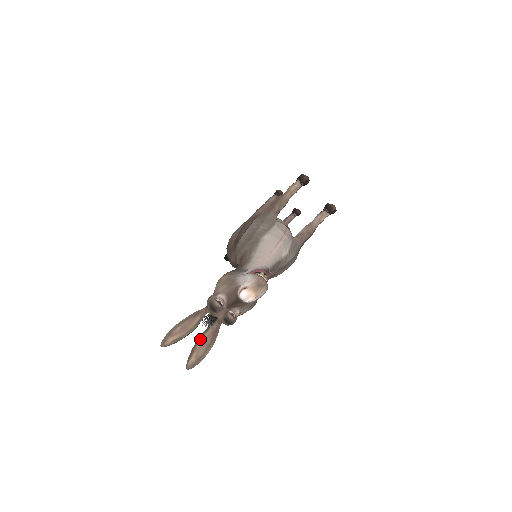
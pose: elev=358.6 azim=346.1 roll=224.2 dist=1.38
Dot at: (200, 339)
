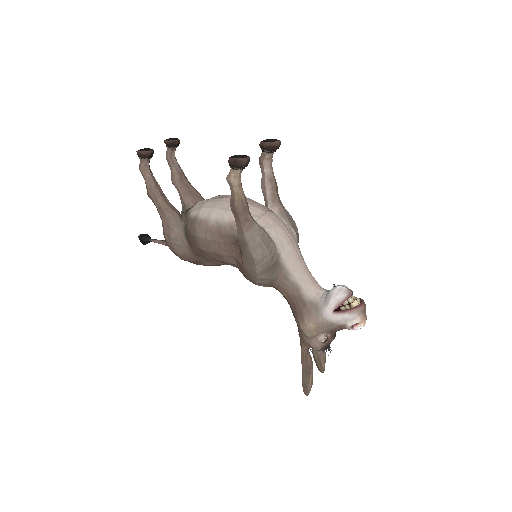
Dot at: (318, 358)
